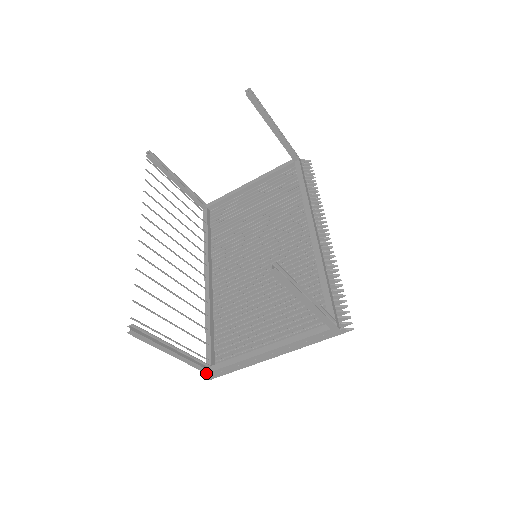
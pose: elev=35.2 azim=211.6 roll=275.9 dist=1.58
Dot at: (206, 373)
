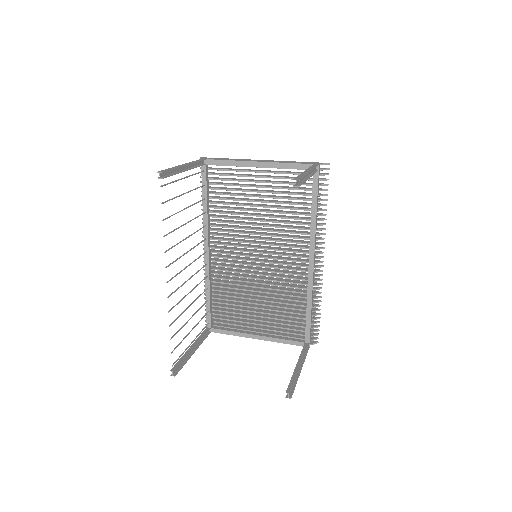
Dot at: occluded
